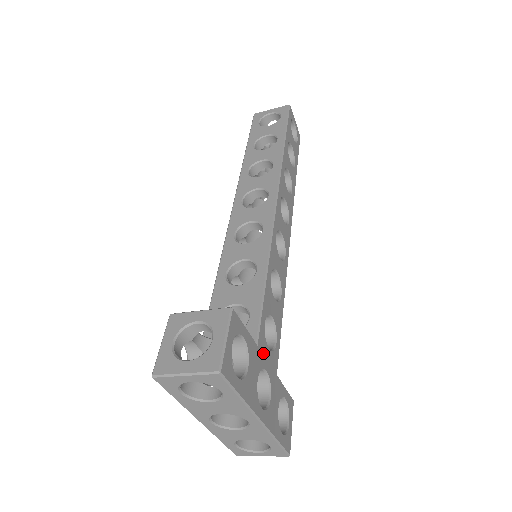
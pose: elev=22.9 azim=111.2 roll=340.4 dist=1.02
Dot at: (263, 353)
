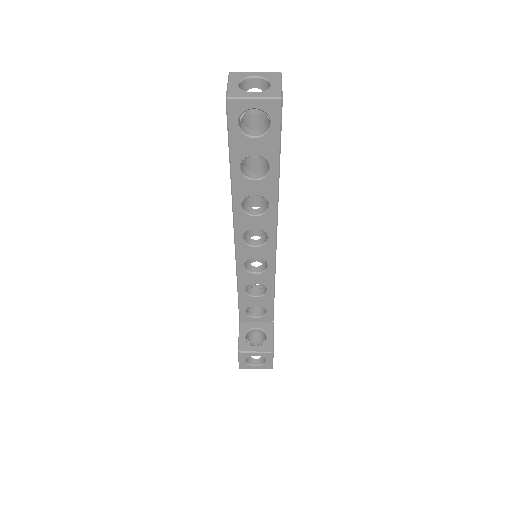
Dot at: occluded
